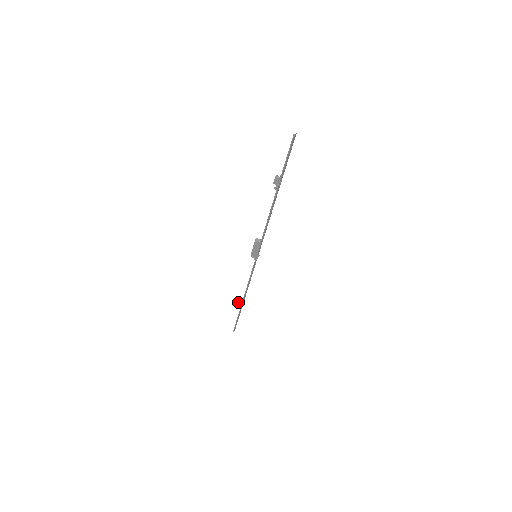
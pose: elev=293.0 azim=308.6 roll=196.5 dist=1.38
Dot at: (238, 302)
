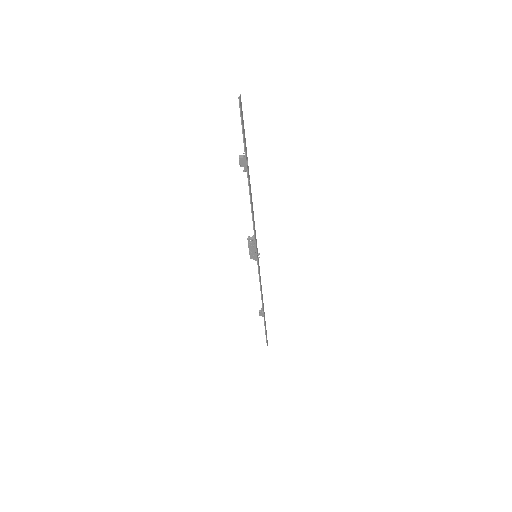
Dot at: occluded
